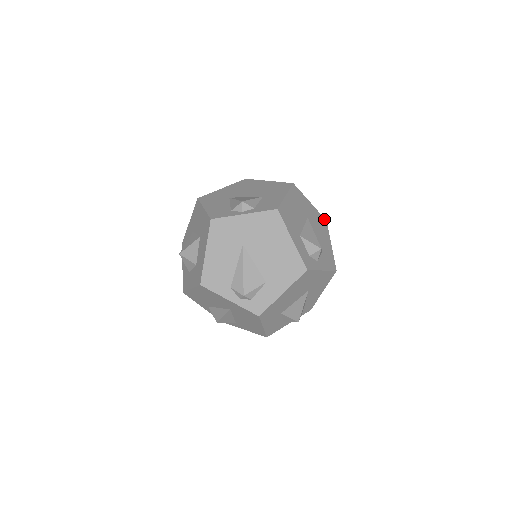
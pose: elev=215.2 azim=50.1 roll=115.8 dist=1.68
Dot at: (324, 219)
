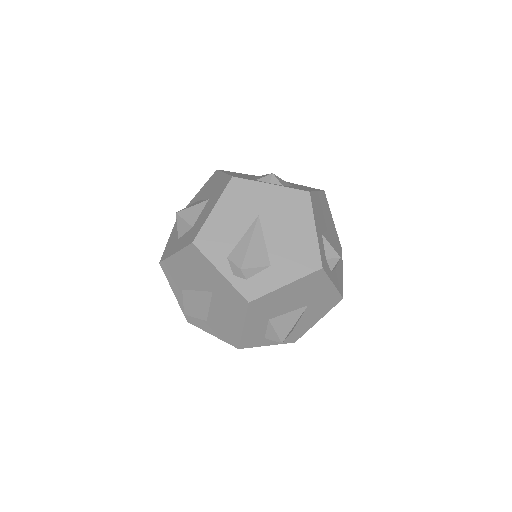
Dot at: occluded
